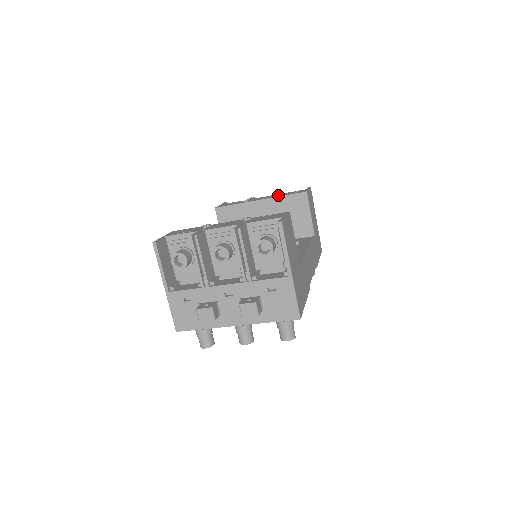
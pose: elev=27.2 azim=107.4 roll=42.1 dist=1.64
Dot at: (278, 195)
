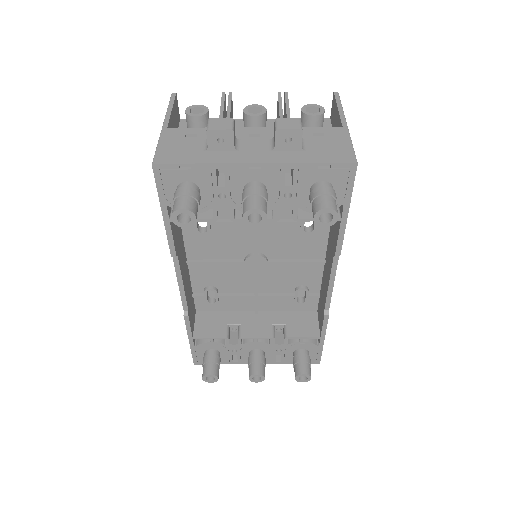
Dot at: occluded
